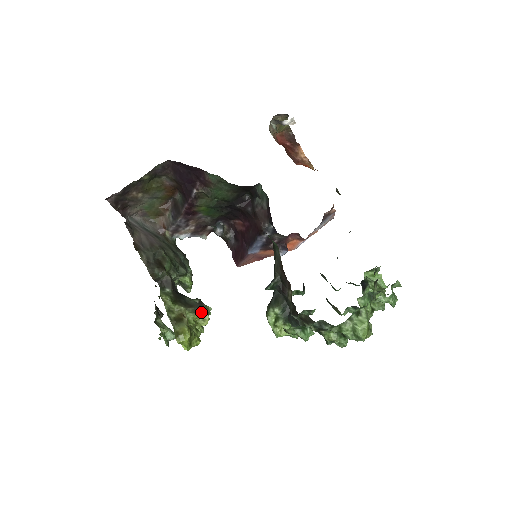
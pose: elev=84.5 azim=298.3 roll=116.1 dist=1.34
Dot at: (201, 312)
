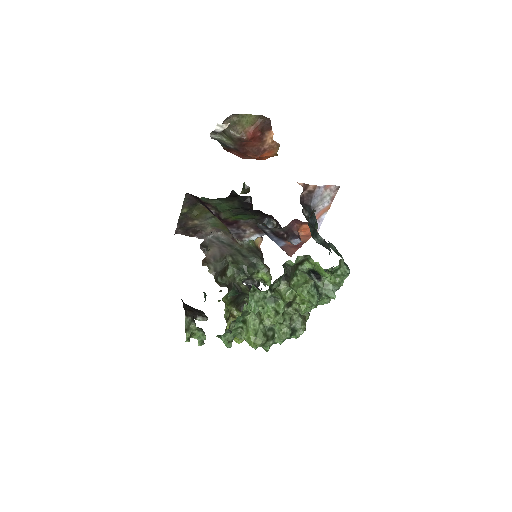
Dot at: occluded
